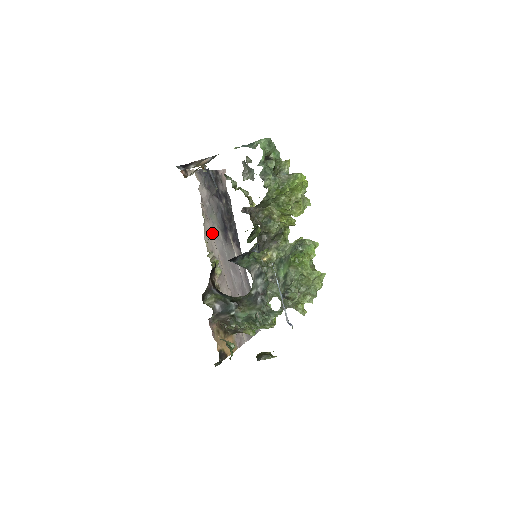
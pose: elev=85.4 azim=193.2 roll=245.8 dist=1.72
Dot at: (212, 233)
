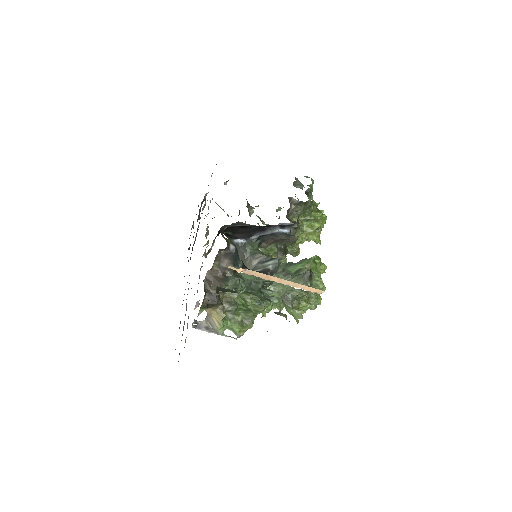
Dot at: occluded
